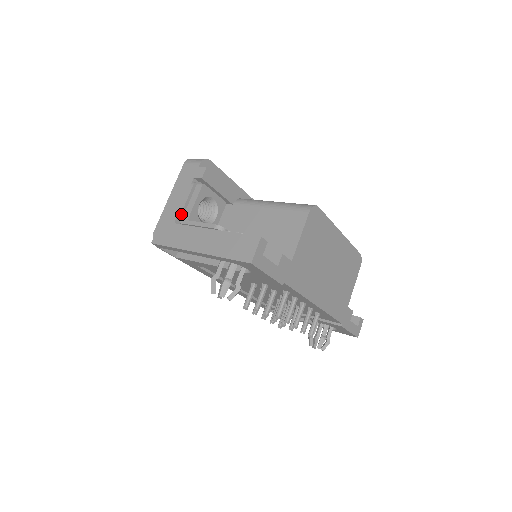
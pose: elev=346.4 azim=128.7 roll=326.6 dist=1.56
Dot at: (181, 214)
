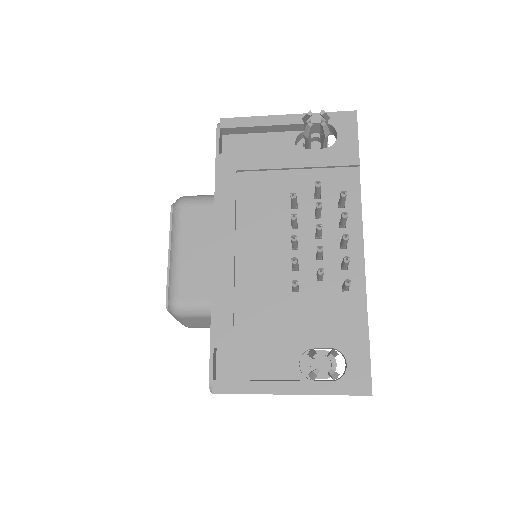
Dot at: occluded
